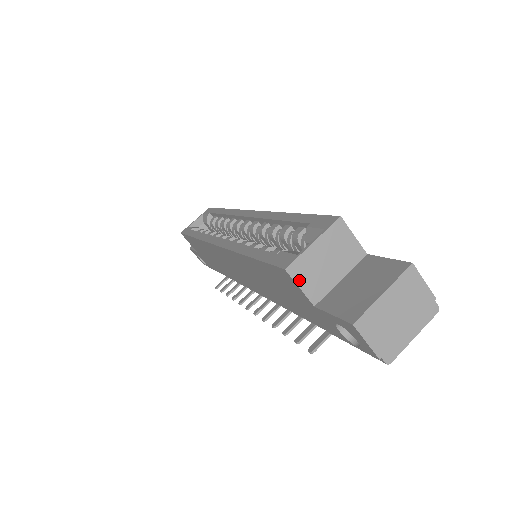
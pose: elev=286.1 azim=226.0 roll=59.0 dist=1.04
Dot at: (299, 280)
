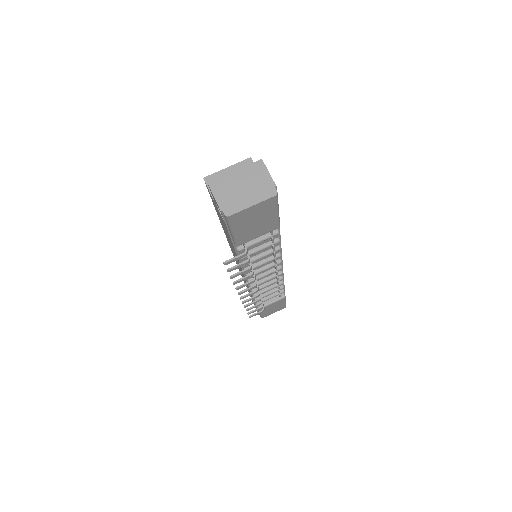
Dot at: occluded
